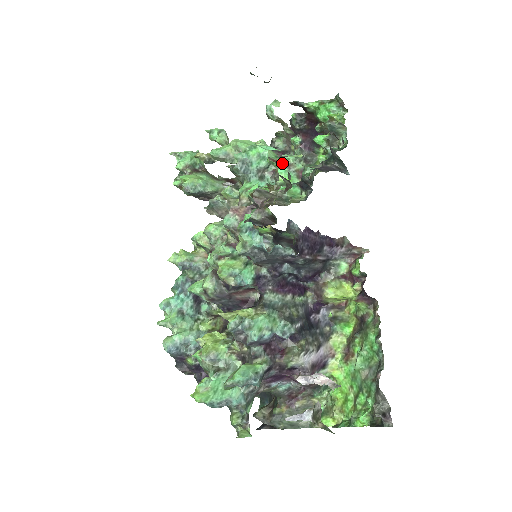
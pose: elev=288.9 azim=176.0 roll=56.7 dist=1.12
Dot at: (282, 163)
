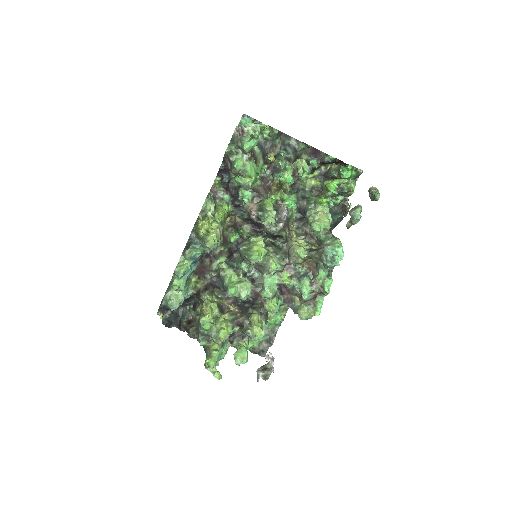
Dot at: (295, 173)
